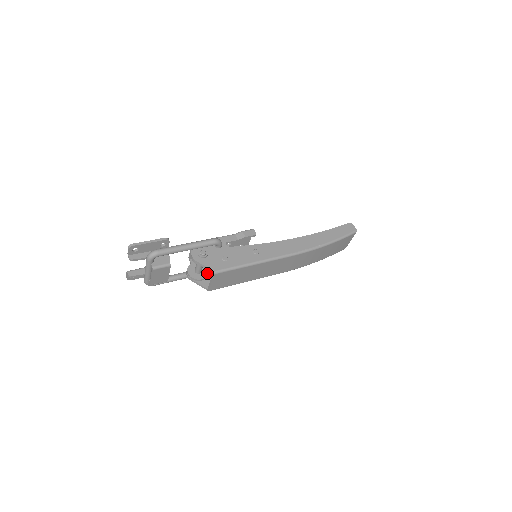
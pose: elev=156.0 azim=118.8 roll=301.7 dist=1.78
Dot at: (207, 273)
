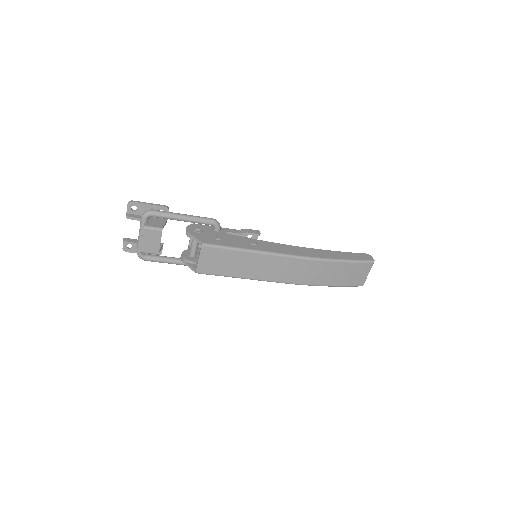
Dot at: occluded
